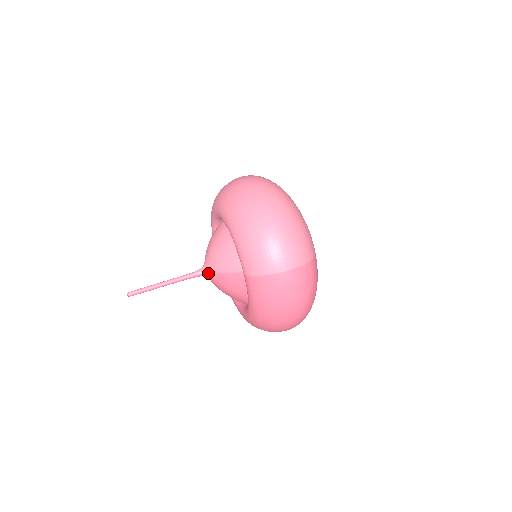
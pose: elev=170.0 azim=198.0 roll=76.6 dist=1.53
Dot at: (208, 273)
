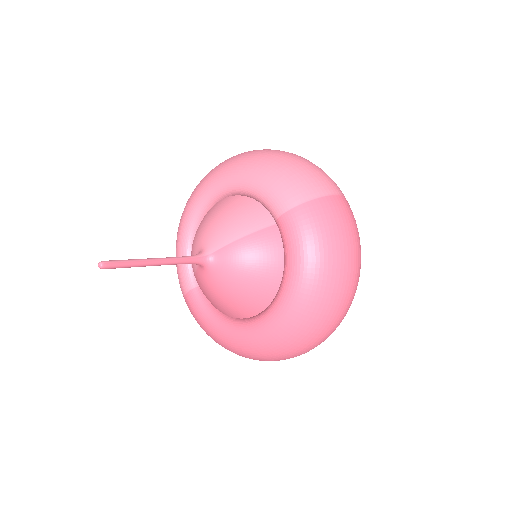
Dot at: (212, 254)
